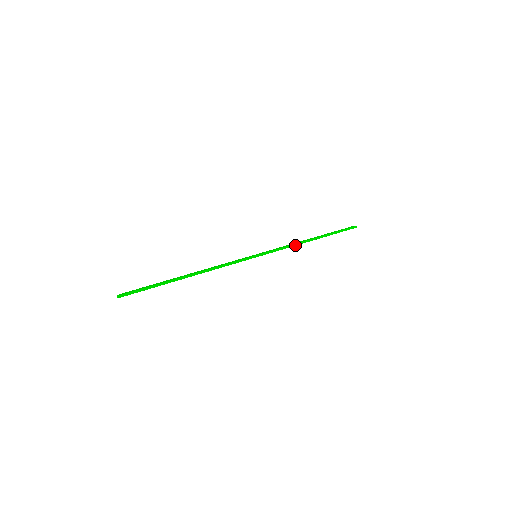
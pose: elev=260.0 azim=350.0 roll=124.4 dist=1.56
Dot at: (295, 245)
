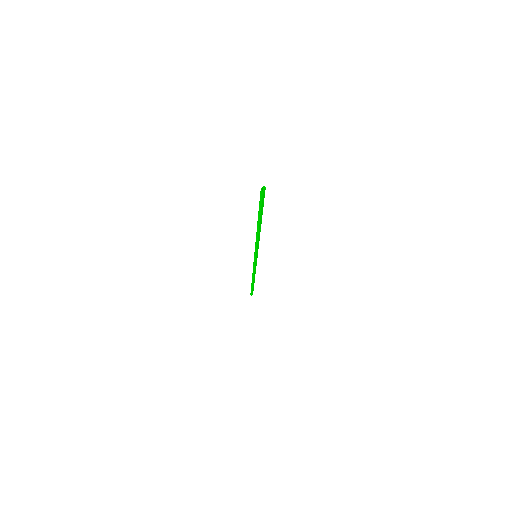
Dot at: (255, 270)
